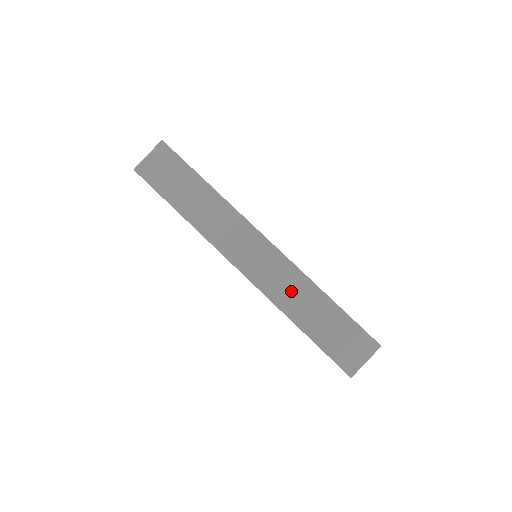
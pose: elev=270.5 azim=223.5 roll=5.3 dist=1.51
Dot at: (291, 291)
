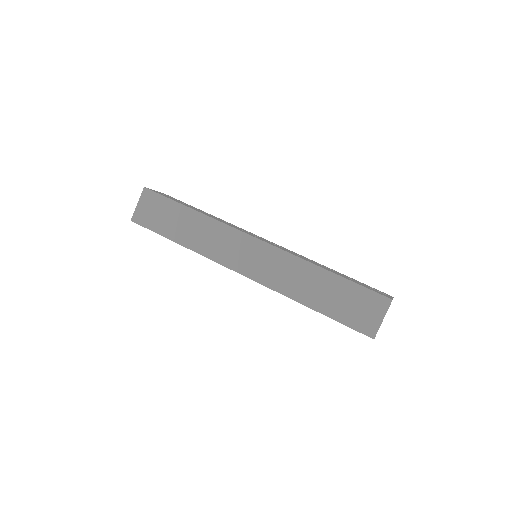
Dot at: (291, 277)
